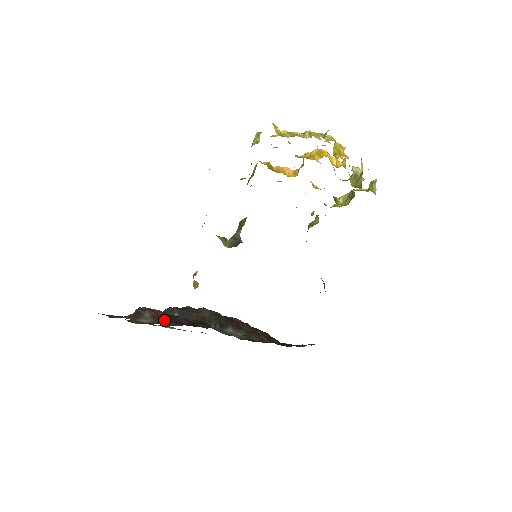
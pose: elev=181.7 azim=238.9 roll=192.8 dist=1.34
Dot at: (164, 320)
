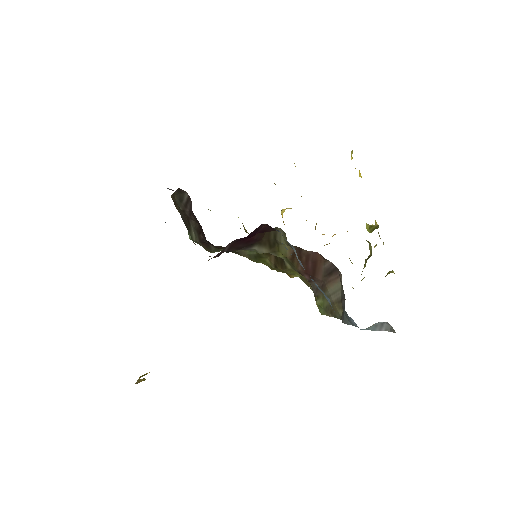
Dot at: occluded
